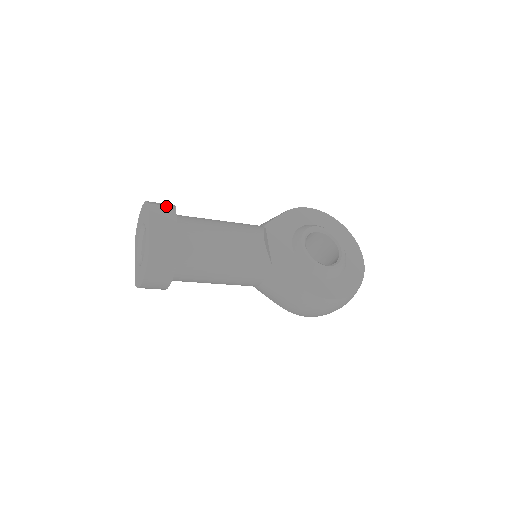
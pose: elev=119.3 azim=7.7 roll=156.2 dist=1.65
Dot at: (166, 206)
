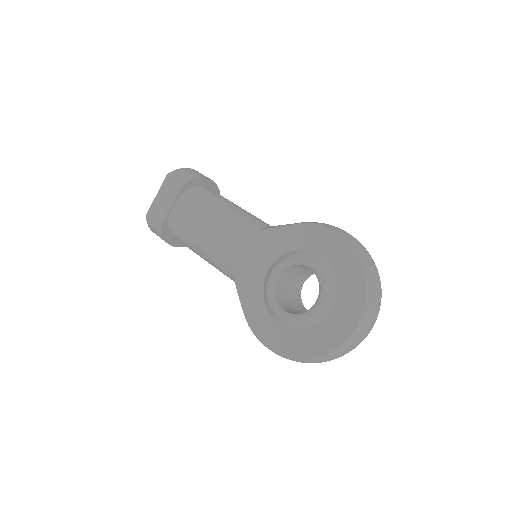
Dot at: (177, 181)
